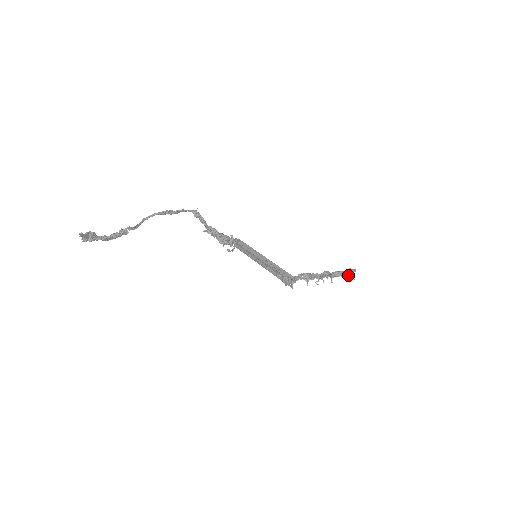
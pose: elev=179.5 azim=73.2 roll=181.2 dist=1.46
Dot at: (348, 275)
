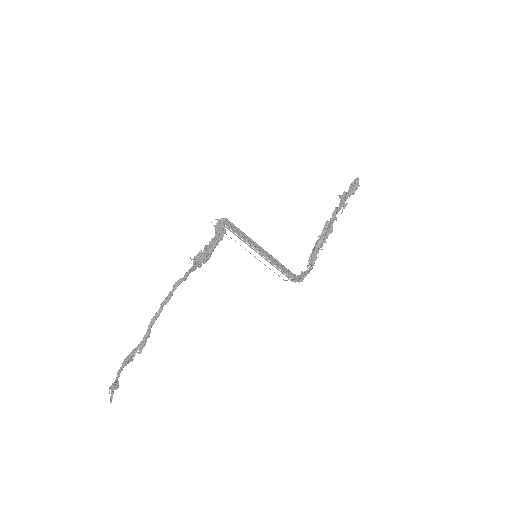
Dot at: (350, 193)
